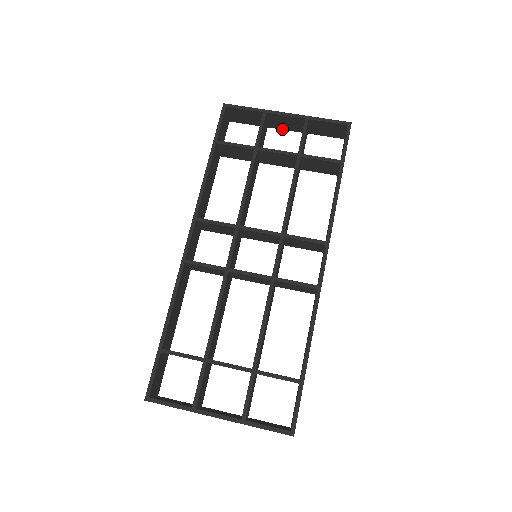
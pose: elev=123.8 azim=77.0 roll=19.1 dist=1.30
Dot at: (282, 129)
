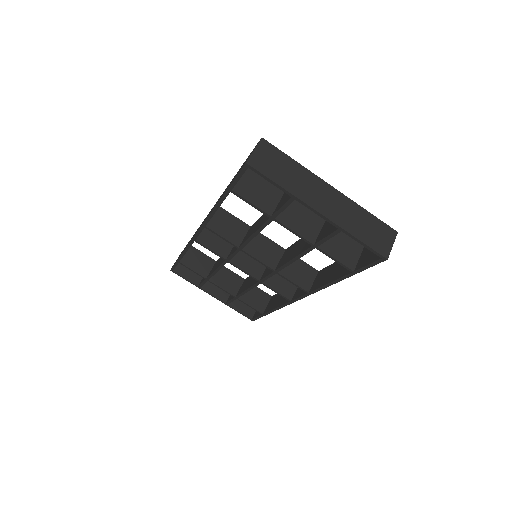
Dot at: (325, 185)
